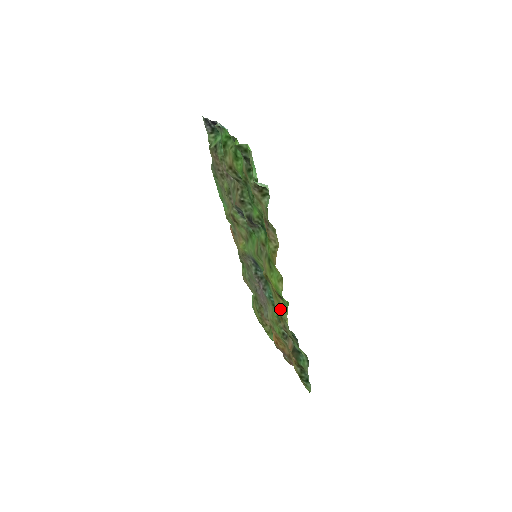
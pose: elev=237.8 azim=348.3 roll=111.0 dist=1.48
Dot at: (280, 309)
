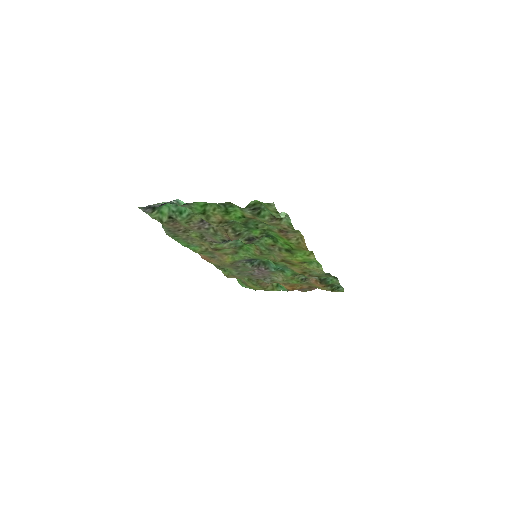
Dot at: (303, 269)
